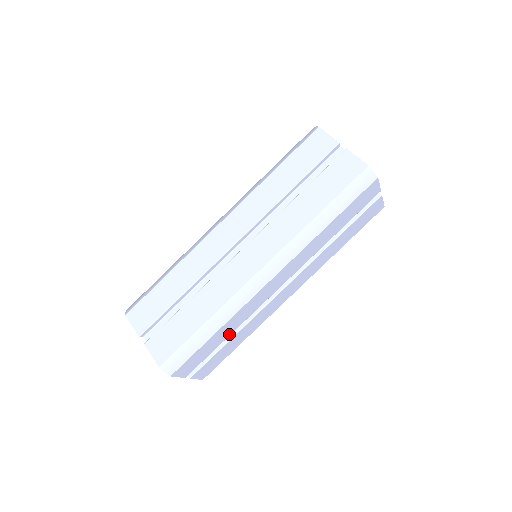
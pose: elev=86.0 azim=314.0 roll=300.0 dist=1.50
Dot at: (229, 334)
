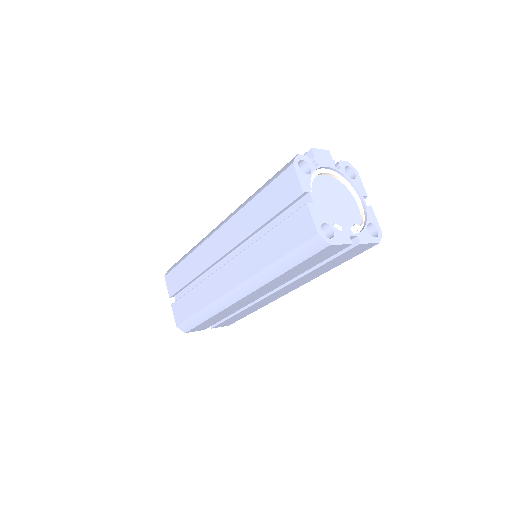
Dot at: (228, 315)
